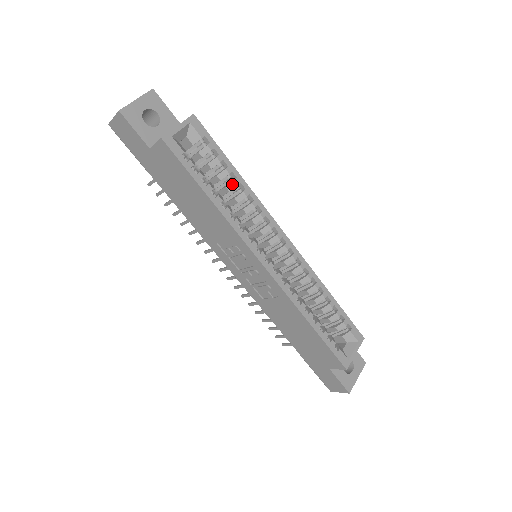
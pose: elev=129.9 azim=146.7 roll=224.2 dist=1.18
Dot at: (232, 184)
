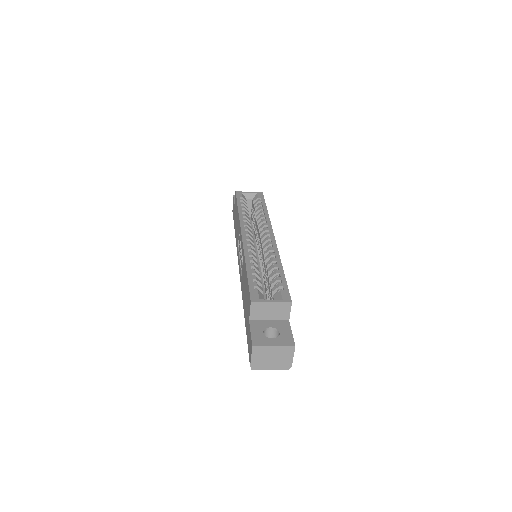
Dot at: (259, 213)
